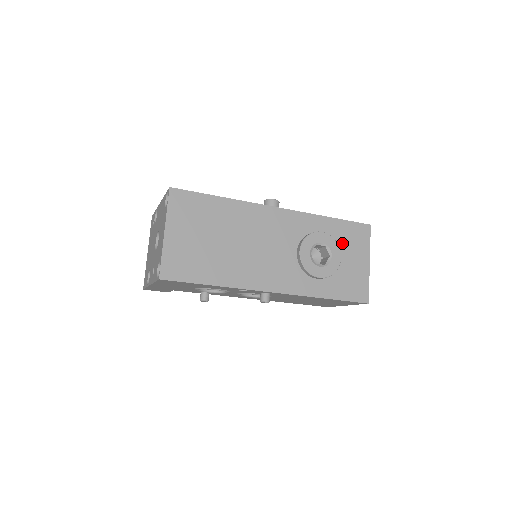
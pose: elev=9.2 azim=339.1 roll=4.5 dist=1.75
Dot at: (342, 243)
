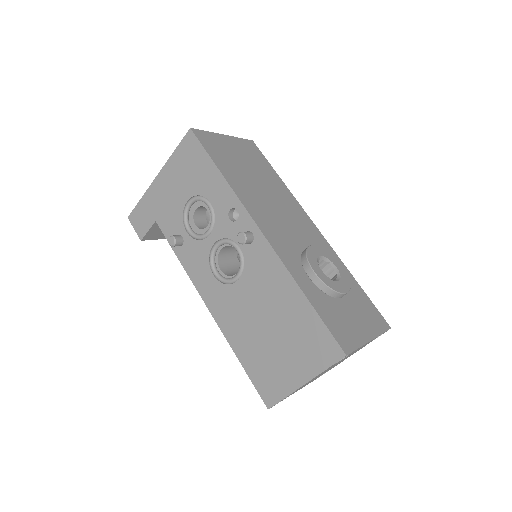
Dot at: (353, 299)
